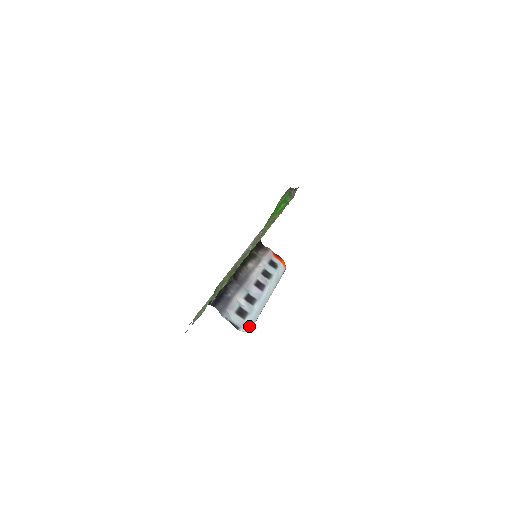
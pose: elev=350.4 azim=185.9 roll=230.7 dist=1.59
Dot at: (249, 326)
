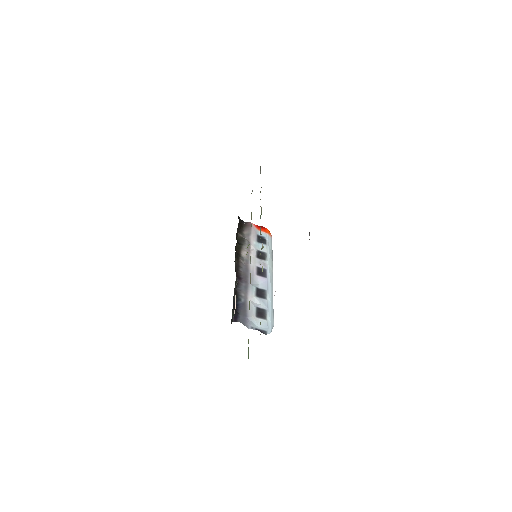
Dot at: (272, 322)
